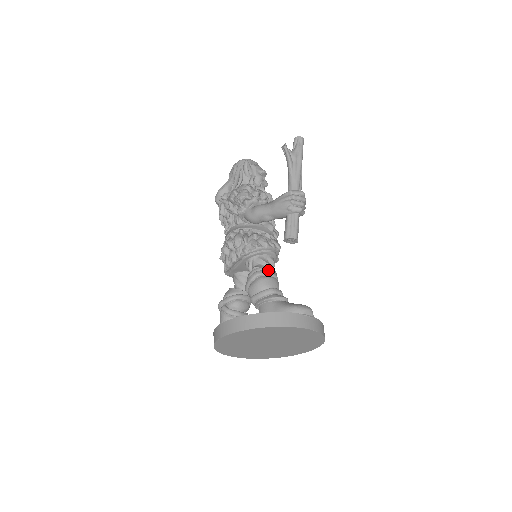
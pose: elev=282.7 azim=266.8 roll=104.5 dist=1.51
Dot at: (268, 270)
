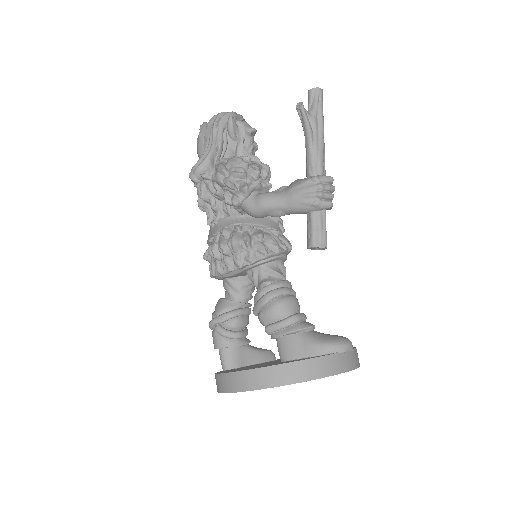
Dot at: (284, 286)
